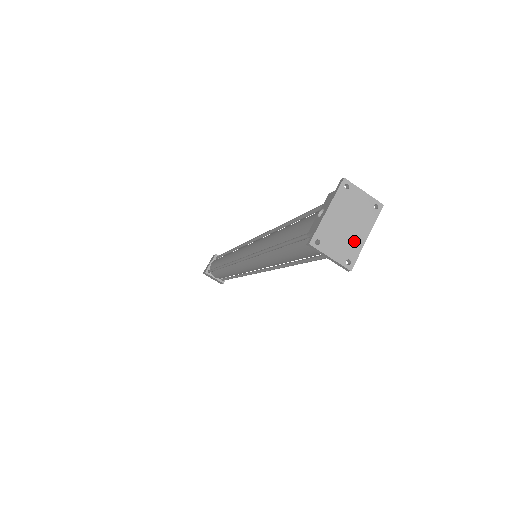
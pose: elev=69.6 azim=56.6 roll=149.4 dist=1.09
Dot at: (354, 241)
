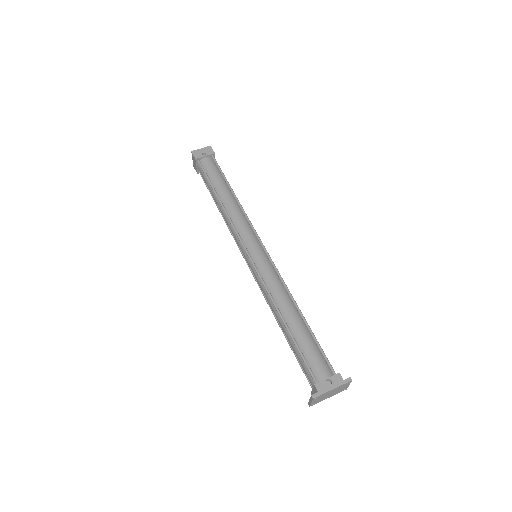
Dot at: (324, 399)
